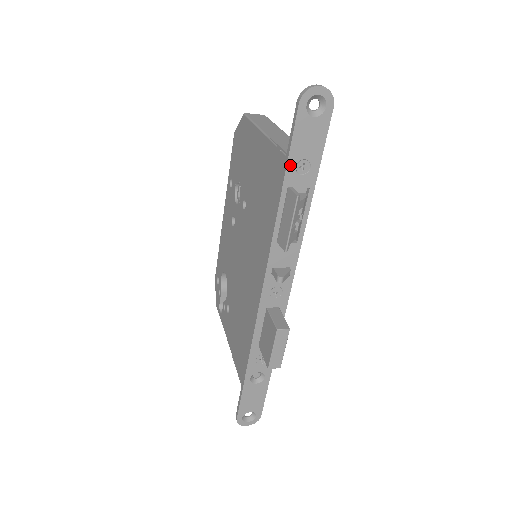
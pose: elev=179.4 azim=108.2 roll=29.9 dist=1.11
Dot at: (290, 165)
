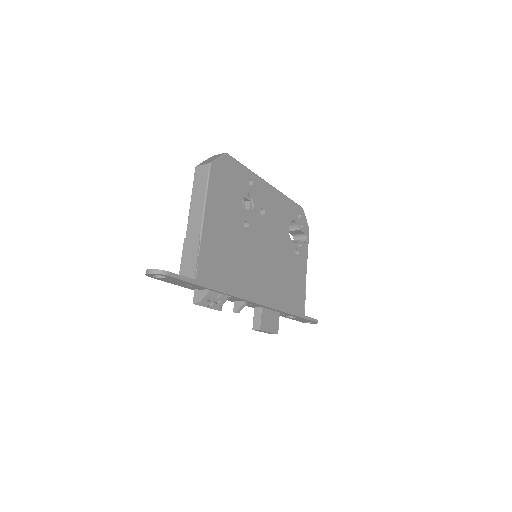
Dot at: (182, 286)
